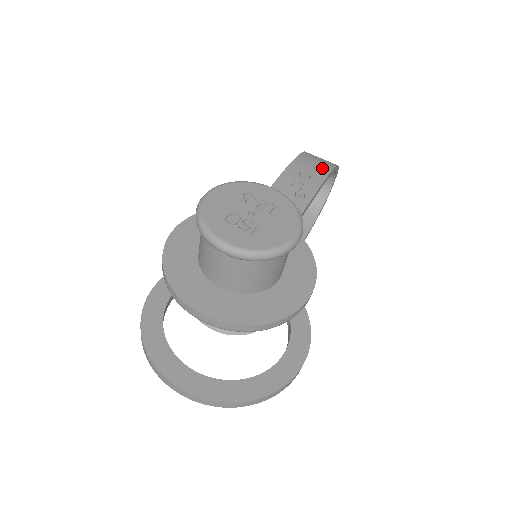
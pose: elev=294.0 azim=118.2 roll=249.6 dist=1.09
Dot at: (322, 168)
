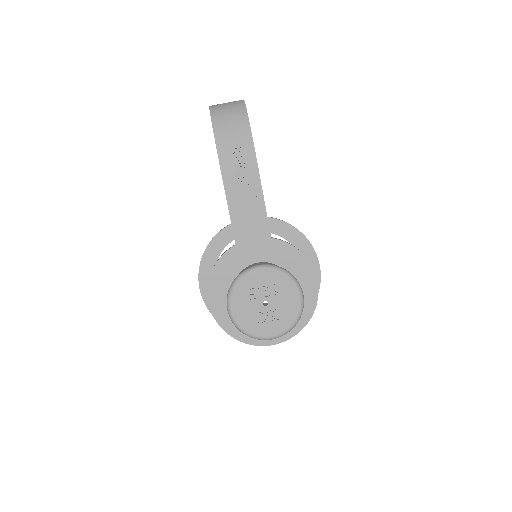
Dot at: (244, 145)
